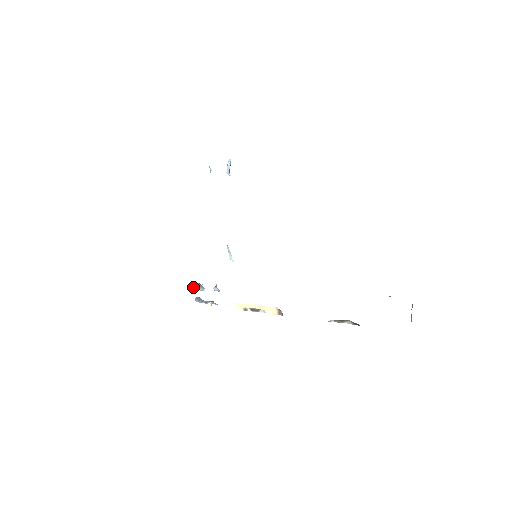
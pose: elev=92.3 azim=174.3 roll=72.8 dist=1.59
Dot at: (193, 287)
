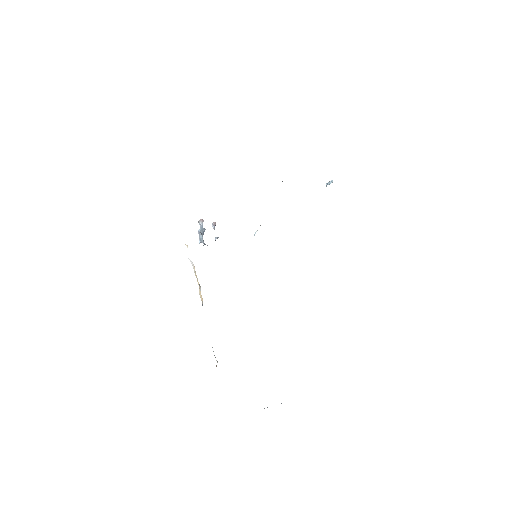
Dot at: (200, 224)
